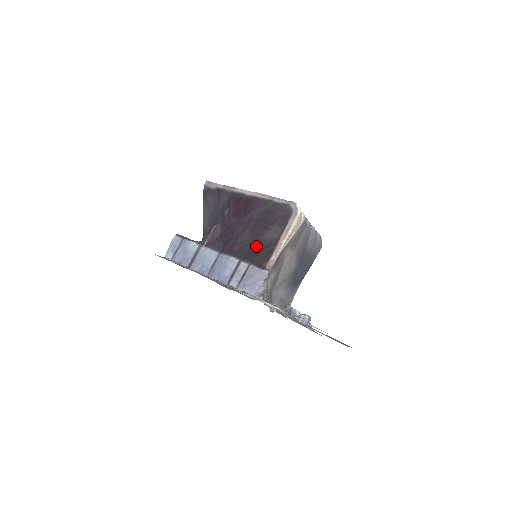
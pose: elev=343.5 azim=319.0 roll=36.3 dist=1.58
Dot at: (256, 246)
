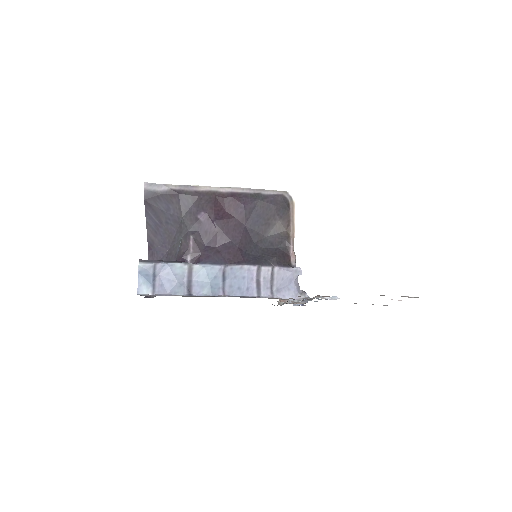
Dot at: (264, 246)
